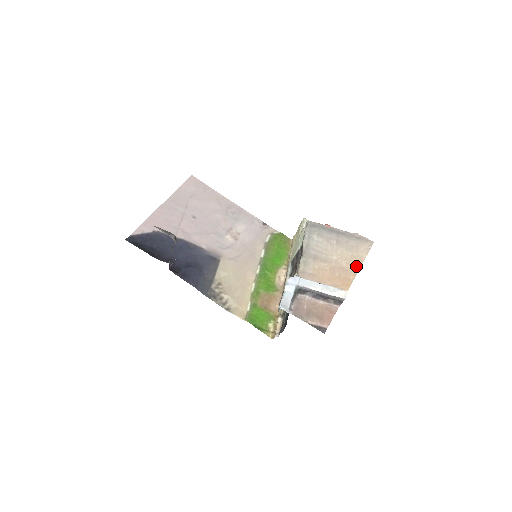
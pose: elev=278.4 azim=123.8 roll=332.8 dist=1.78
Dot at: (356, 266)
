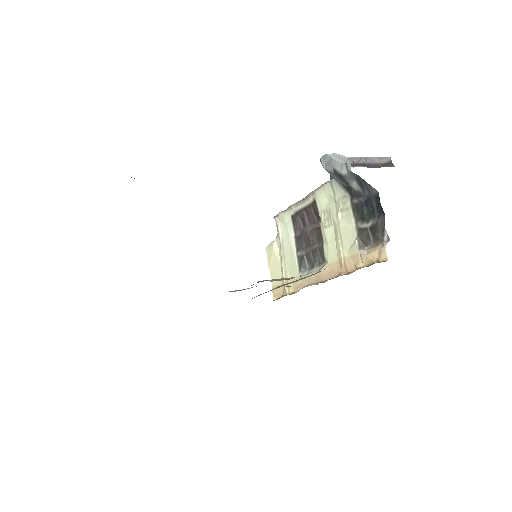
Dot at: occluded
